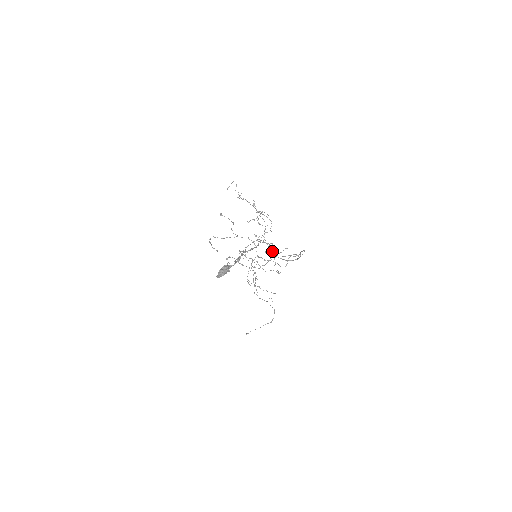
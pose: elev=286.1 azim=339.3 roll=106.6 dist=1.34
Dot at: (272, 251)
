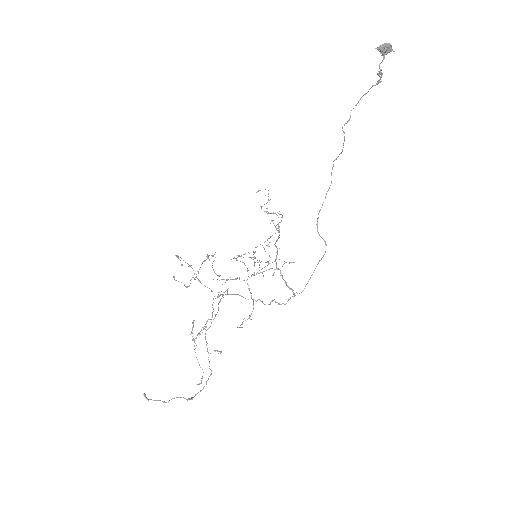
Dot at: occluded
